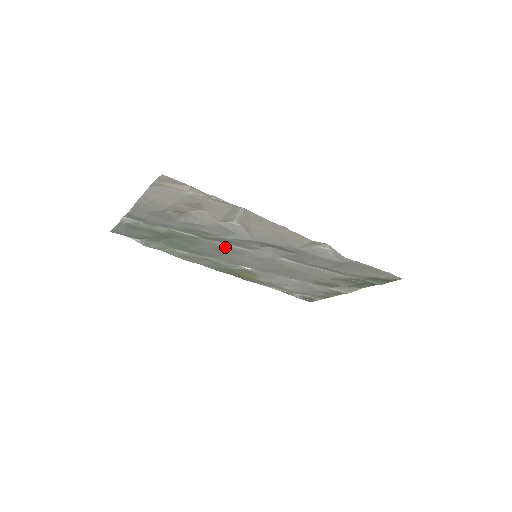
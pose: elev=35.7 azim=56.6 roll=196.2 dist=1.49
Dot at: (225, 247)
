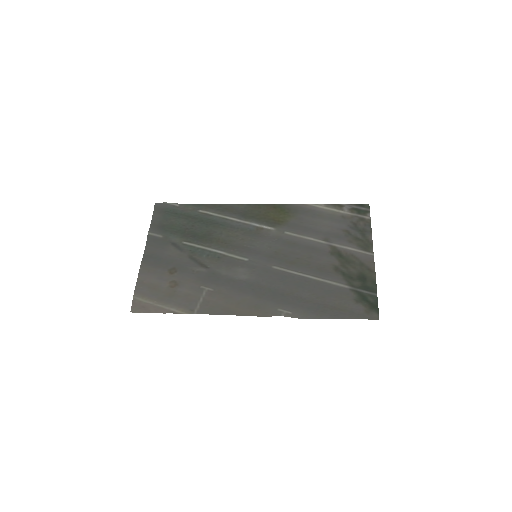
Dot at: (229, 248)
